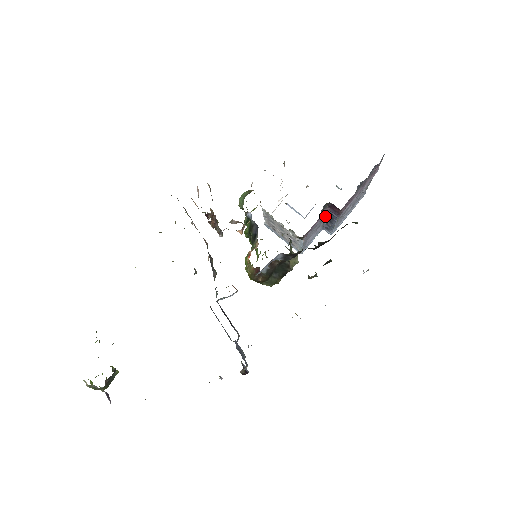
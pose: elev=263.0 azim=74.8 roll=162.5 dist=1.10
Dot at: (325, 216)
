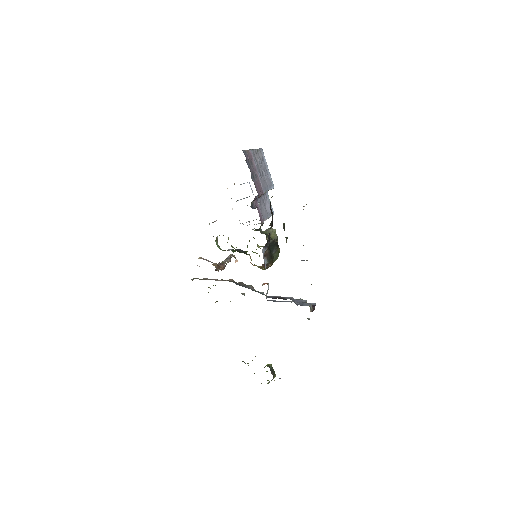
Dot at: (259, 198)
